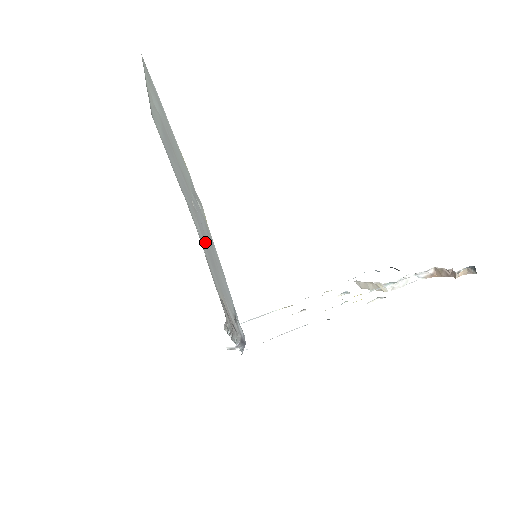
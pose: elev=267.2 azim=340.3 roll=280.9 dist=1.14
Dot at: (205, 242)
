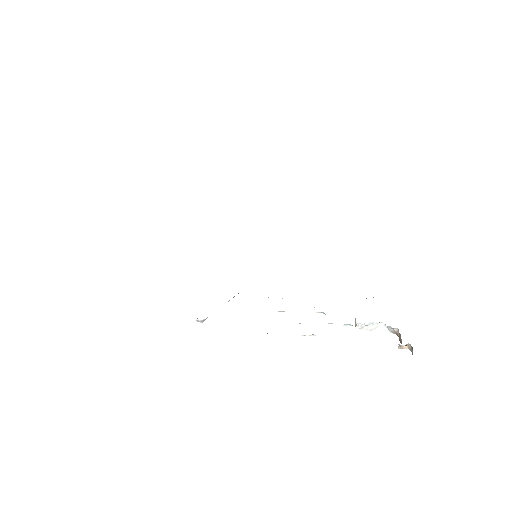
Dot at: occluded
